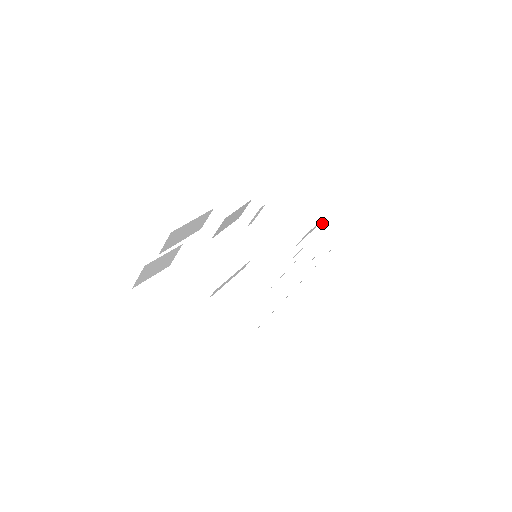
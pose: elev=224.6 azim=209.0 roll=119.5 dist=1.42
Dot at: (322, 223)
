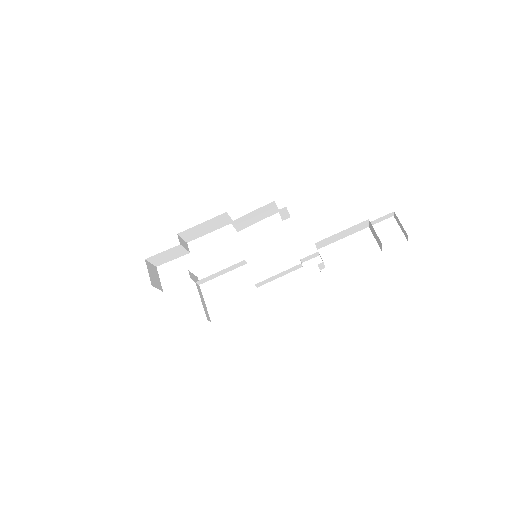
Dot at: (370, 224)
